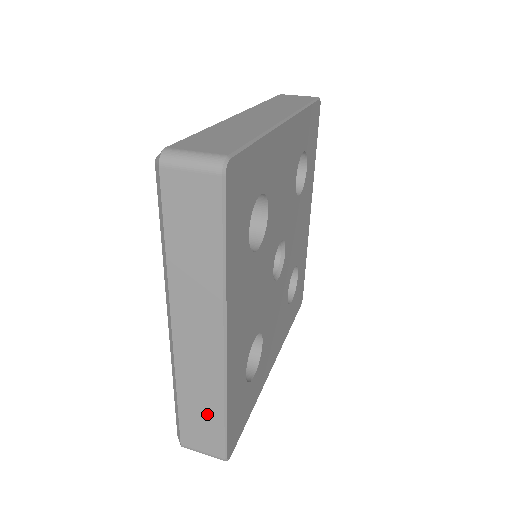
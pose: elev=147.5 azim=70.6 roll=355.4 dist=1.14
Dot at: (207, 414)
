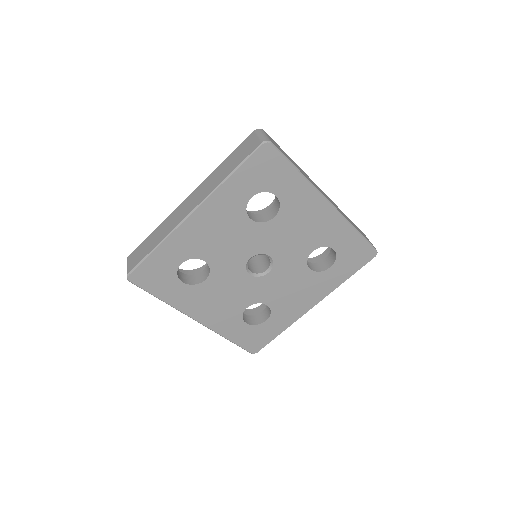
Dot at: (151, 245)
